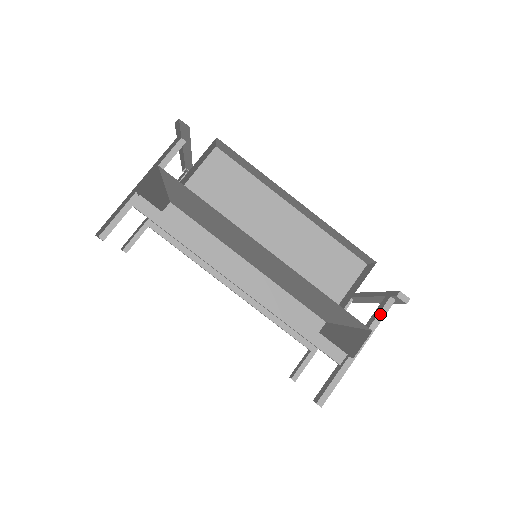
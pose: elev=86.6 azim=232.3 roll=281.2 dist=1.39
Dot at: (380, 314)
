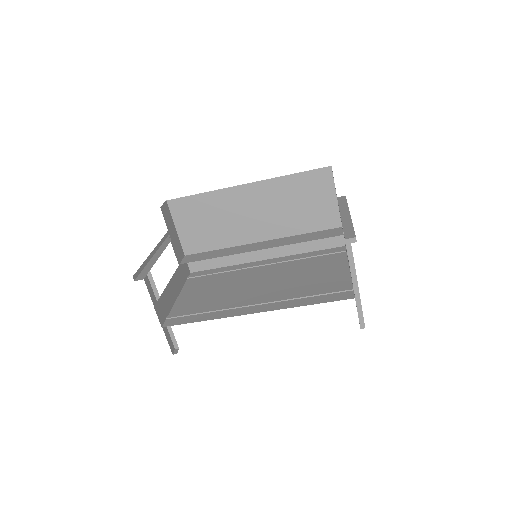
Dot at: (349, 255)
